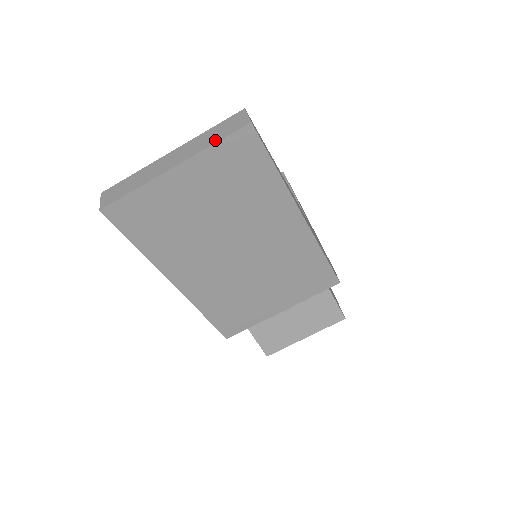
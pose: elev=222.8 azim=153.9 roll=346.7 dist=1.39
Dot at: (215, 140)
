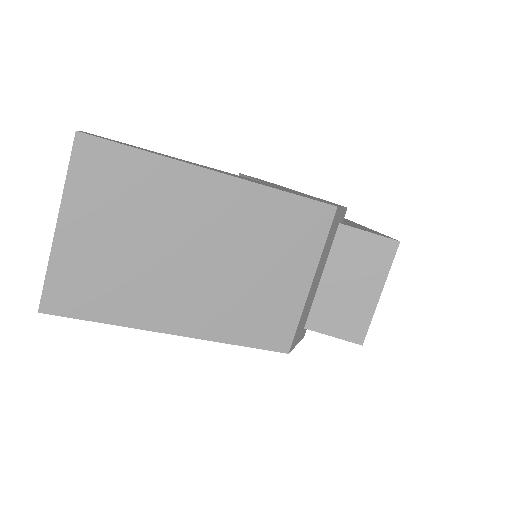
Dot at: (67, 173)
